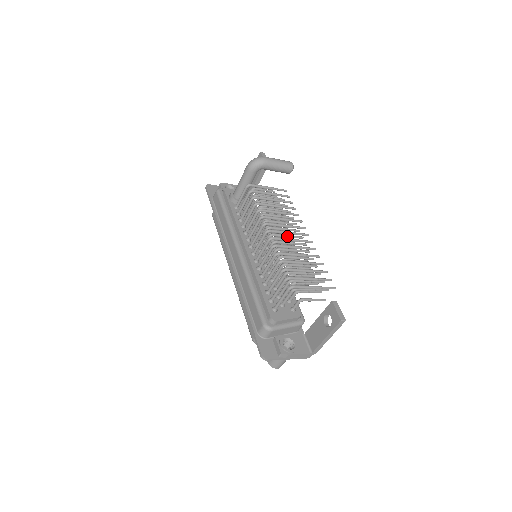
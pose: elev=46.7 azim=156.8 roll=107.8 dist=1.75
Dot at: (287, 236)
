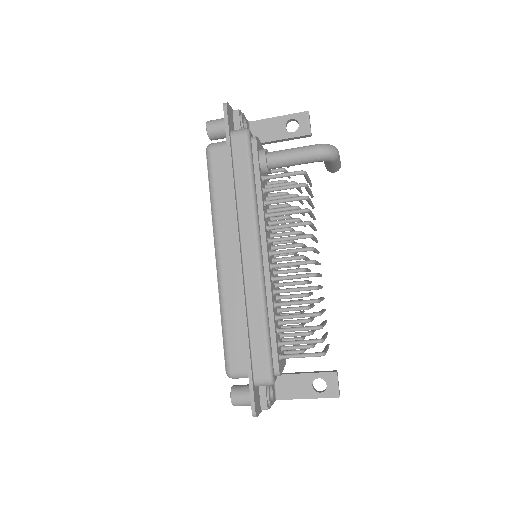
Dot at: (307, 259)
